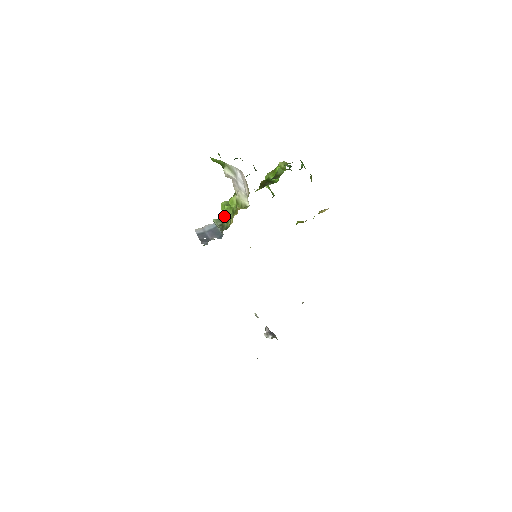
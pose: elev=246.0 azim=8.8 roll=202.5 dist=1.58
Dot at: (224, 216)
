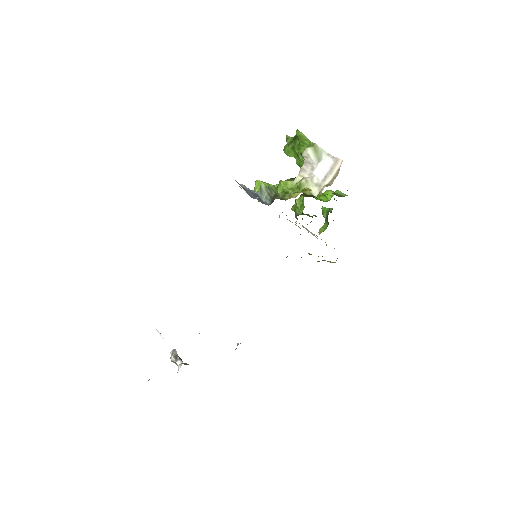
Dot at: (275, 189)
